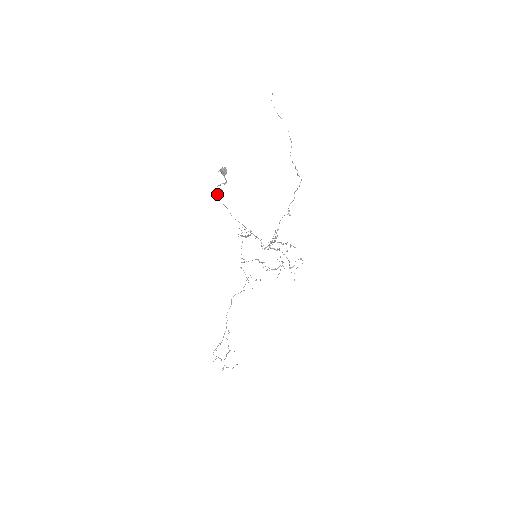
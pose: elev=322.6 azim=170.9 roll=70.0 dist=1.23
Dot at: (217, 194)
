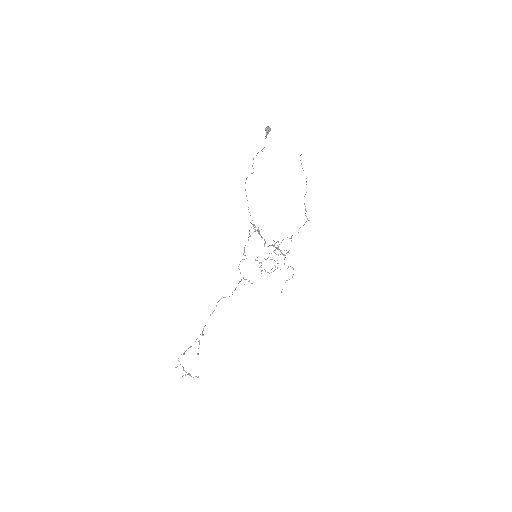
Dot at: (247, 177)
